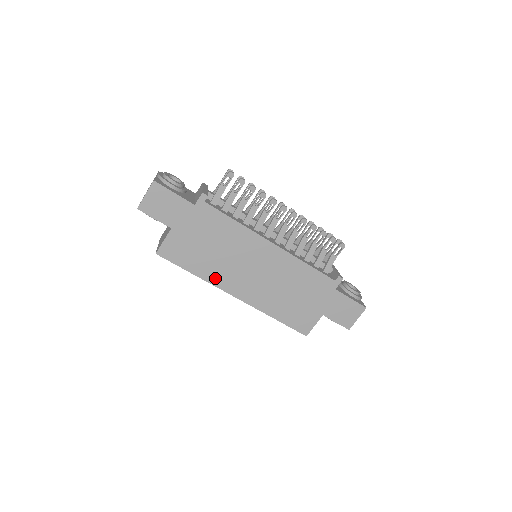
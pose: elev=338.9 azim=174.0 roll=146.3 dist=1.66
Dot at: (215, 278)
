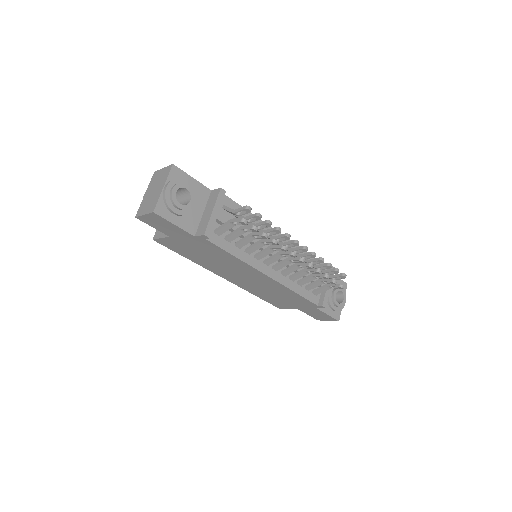
Dot at: (207, 266)
